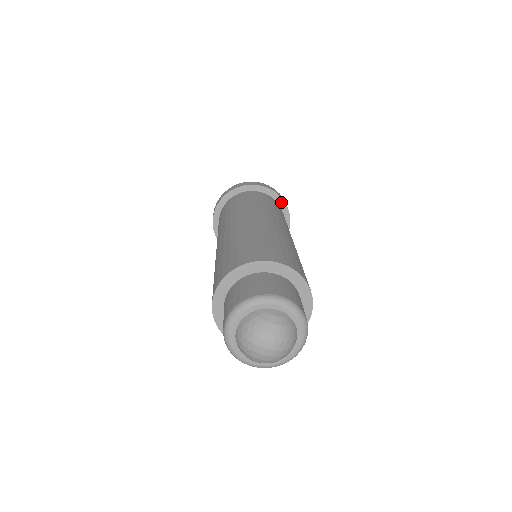
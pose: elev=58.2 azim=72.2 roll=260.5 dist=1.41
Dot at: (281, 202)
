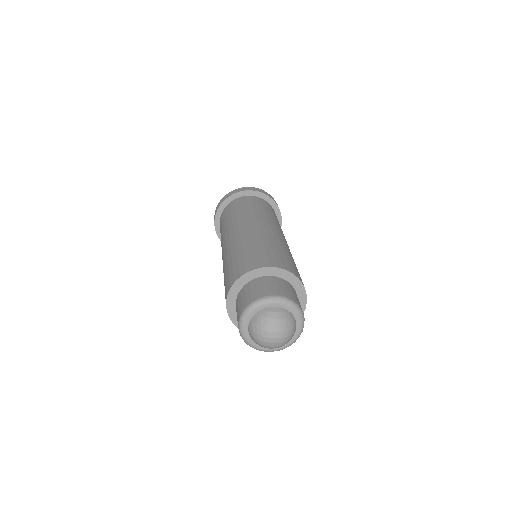
Dot at: (270, 200)
